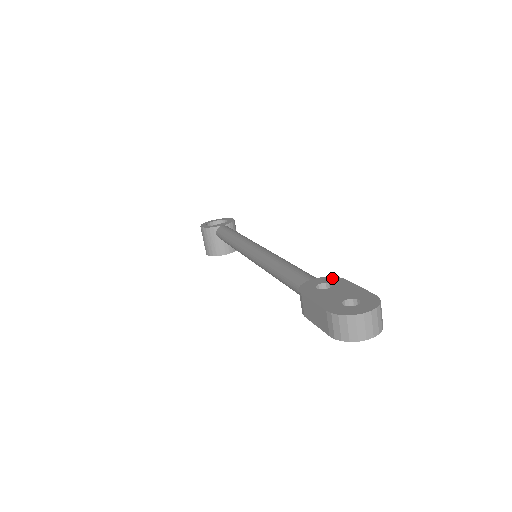
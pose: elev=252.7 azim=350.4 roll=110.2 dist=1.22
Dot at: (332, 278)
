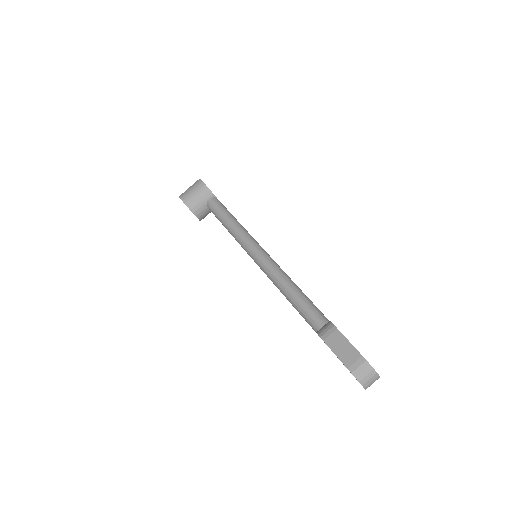
Dot at: occluded
